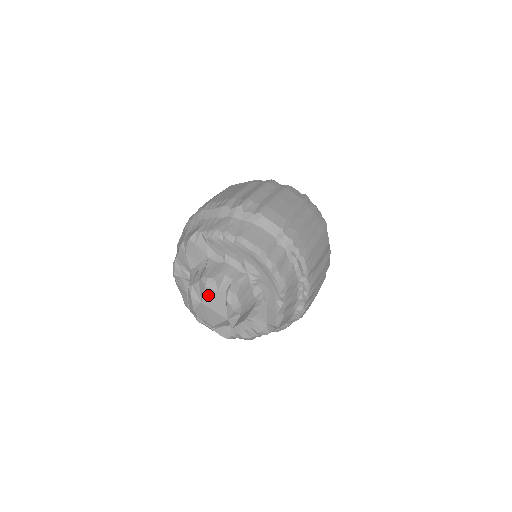
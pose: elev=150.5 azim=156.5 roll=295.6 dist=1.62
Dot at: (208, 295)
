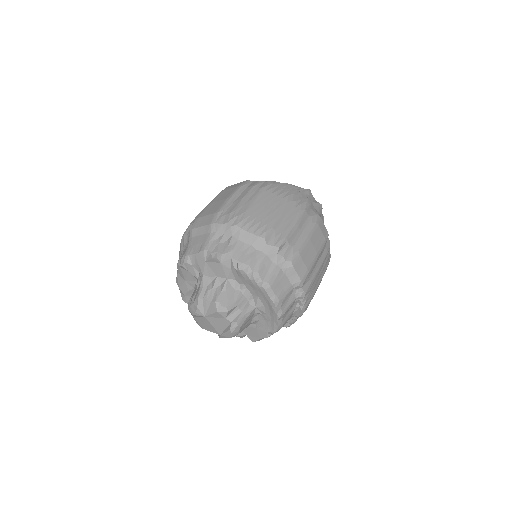
Dot at: (215, 316)
